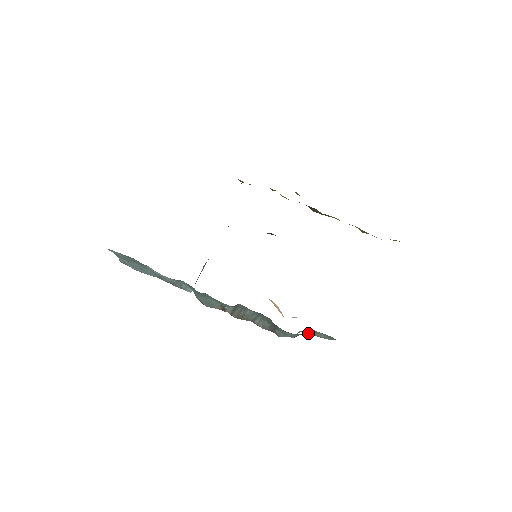
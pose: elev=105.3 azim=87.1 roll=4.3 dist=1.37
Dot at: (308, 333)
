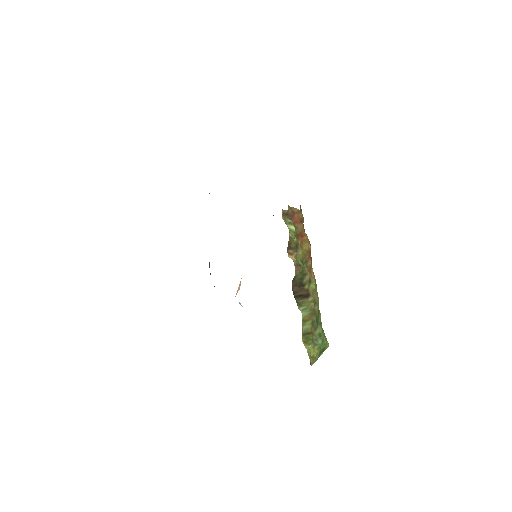
Dot at: occluded
